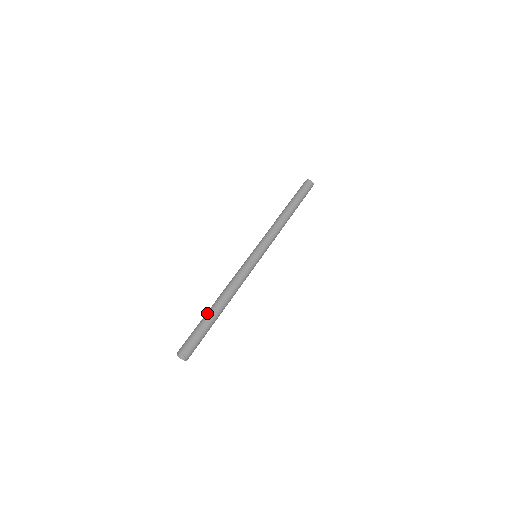
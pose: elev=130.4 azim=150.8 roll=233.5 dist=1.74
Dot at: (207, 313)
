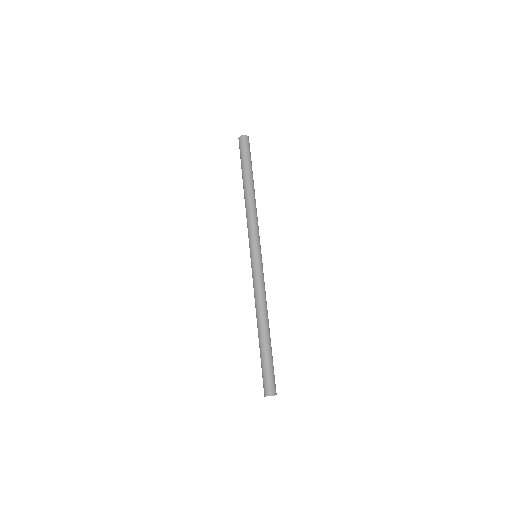
Dot at: (259, 345)
